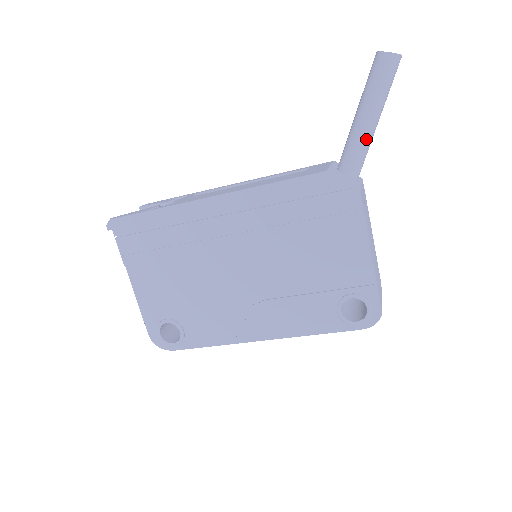
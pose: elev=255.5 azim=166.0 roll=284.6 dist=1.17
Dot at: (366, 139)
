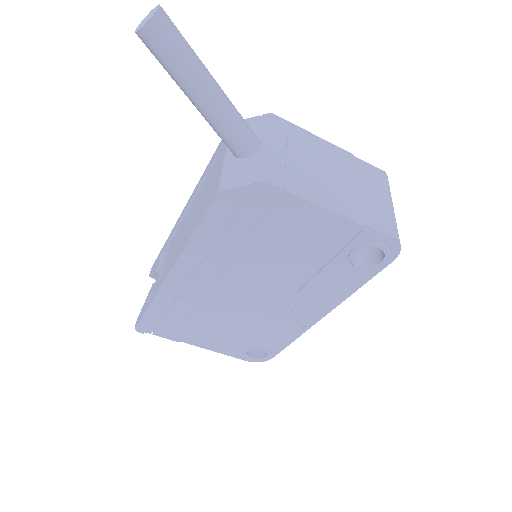
Dot at: (223, 115)
